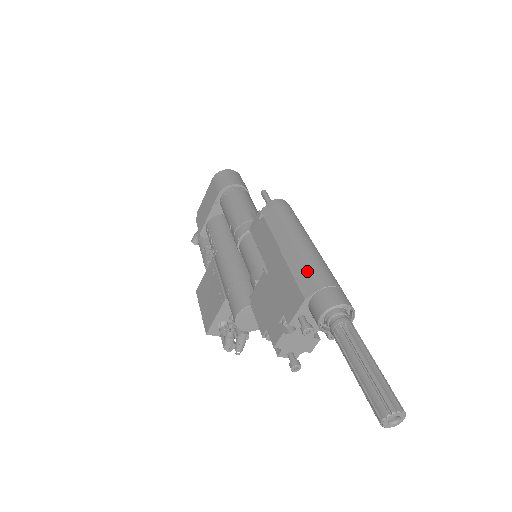
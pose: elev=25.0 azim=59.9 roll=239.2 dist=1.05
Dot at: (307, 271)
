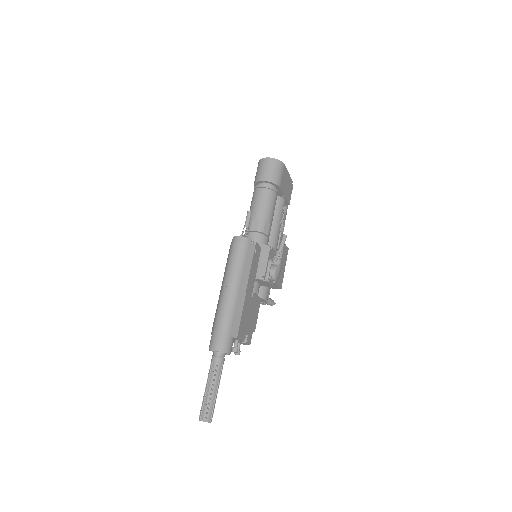
Dot at: (215, 316)
